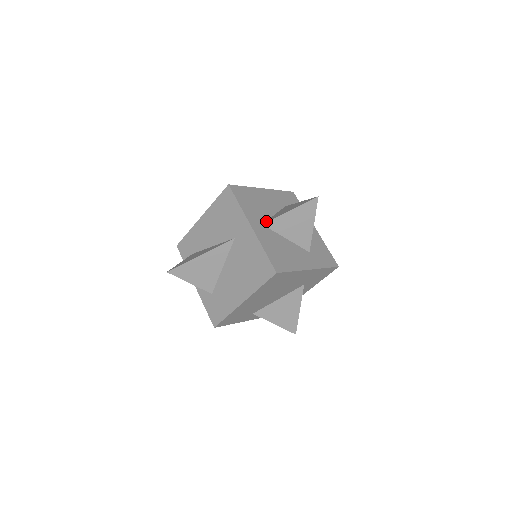
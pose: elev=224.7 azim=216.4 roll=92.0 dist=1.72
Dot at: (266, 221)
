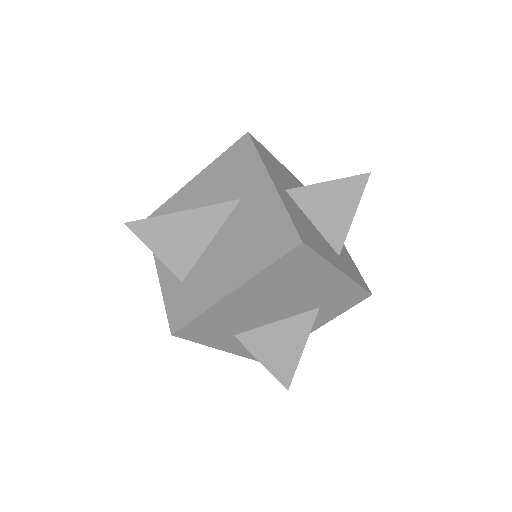
Dot at: (290, 190)
